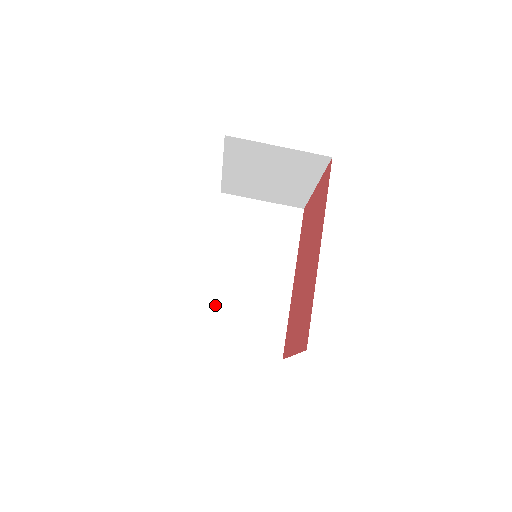
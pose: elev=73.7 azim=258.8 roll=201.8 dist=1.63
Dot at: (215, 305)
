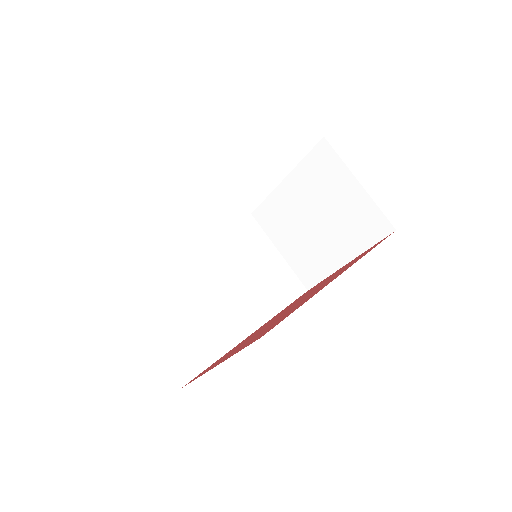
Dot at: (165, 279)
